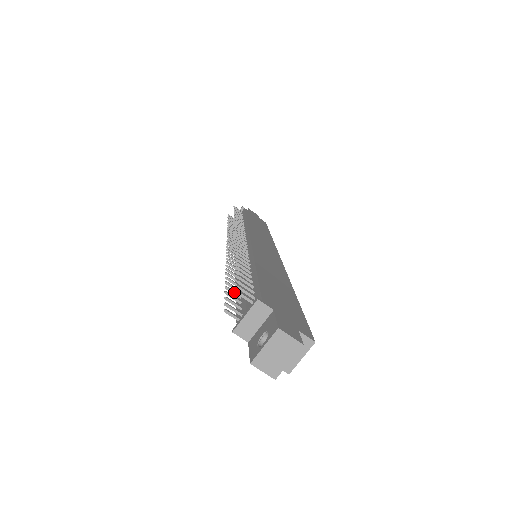
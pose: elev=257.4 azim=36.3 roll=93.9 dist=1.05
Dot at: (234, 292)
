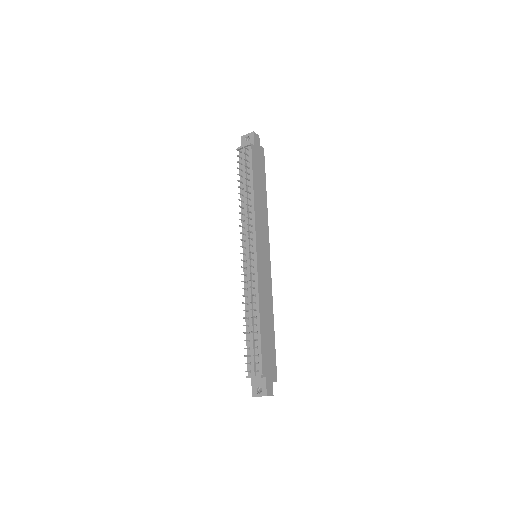
Dot at: (247, 341)
